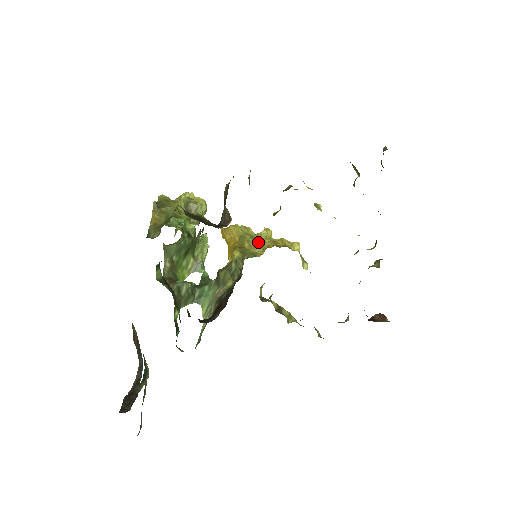
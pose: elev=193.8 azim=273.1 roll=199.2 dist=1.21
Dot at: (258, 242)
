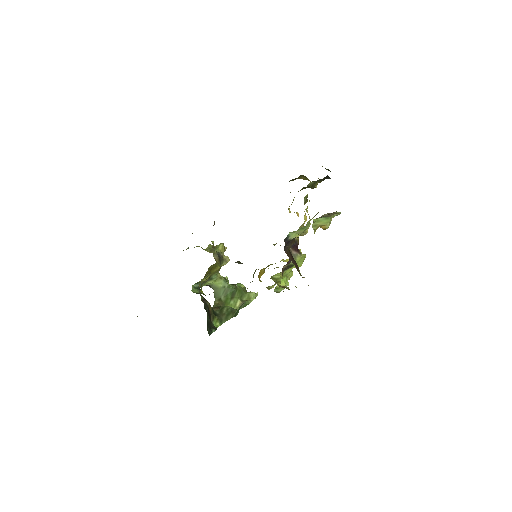
Dot at: occluded
